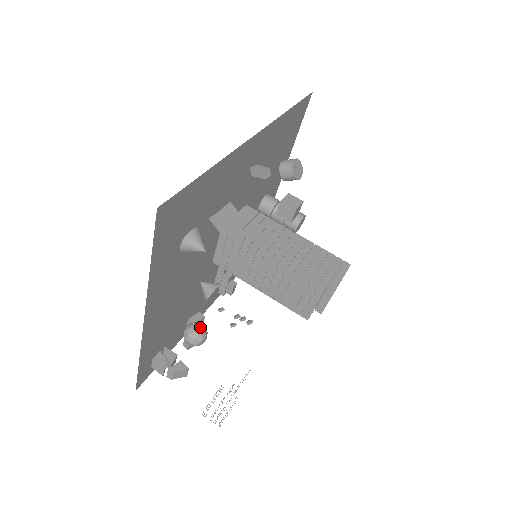
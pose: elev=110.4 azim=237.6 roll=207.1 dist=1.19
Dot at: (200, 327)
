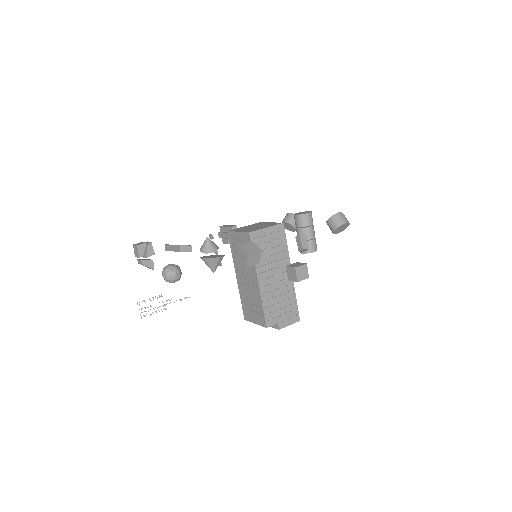
Dot at: (178, 275)
